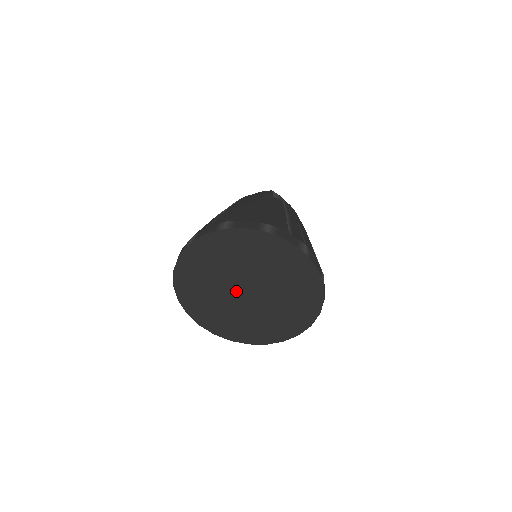
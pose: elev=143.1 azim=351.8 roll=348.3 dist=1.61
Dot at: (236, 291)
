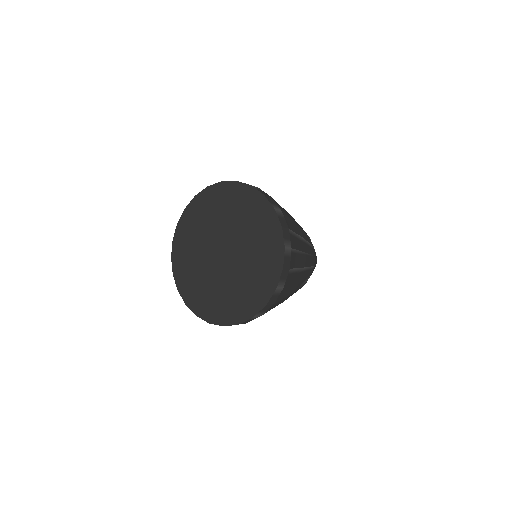
Dot at: (217, 246)
